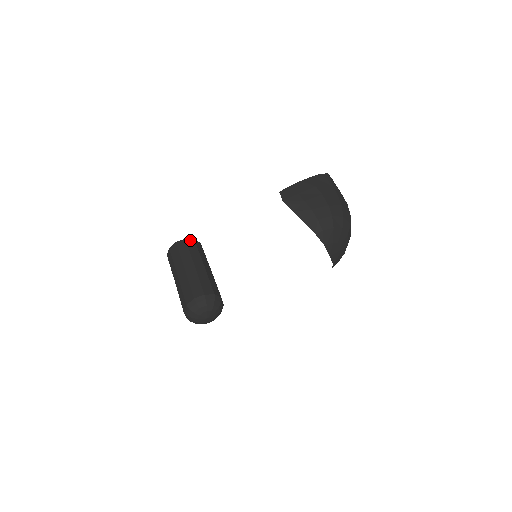
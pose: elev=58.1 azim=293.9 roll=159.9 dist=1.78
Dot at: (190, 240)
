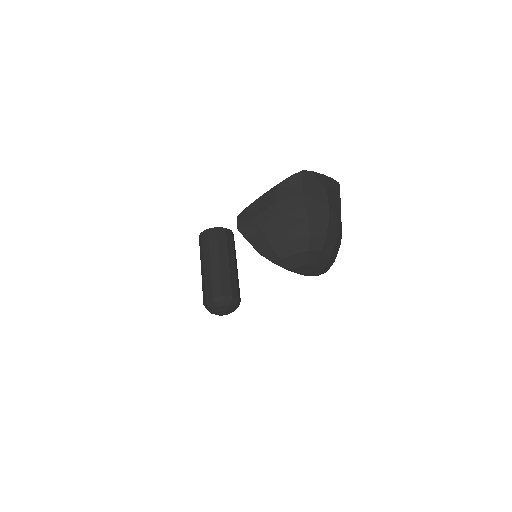
Dot at: (212, 229)
